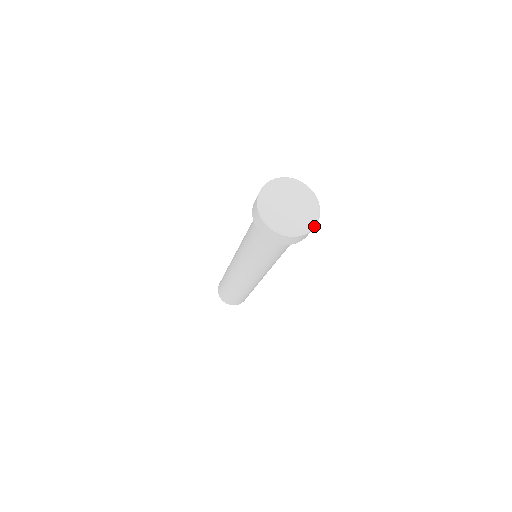
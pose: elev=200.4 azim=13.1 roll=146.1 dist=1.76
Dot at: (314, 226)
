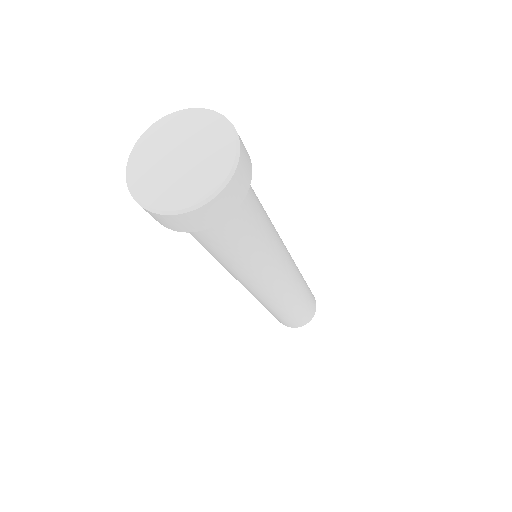
Dot at: (237, 144)
